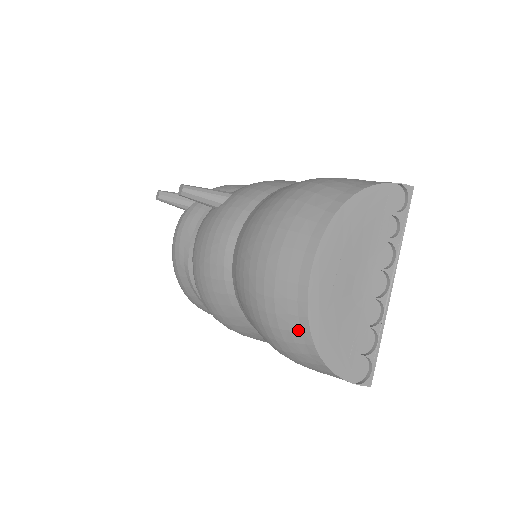
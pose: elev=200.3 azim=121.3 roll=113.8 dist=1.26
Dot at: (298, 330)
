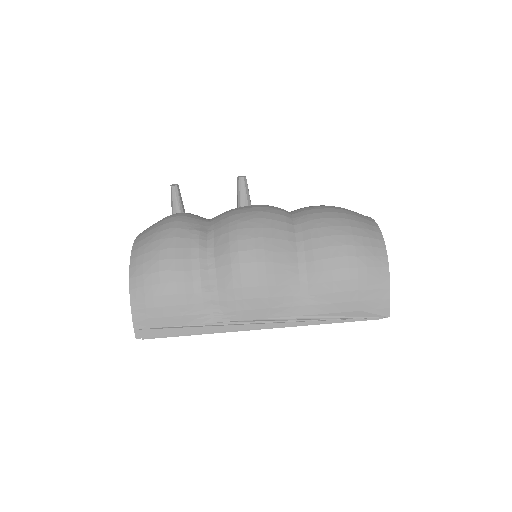
Dot at: (376, 238)
